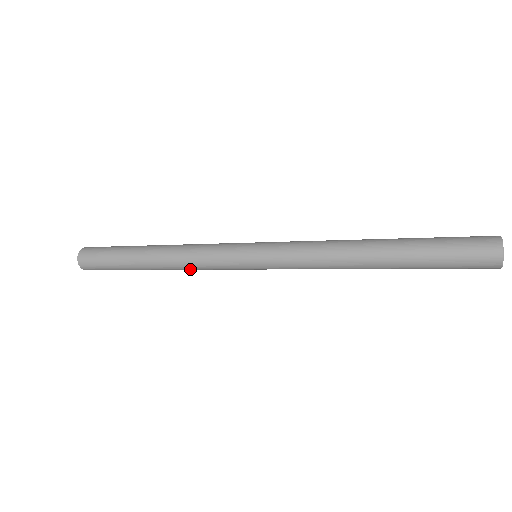
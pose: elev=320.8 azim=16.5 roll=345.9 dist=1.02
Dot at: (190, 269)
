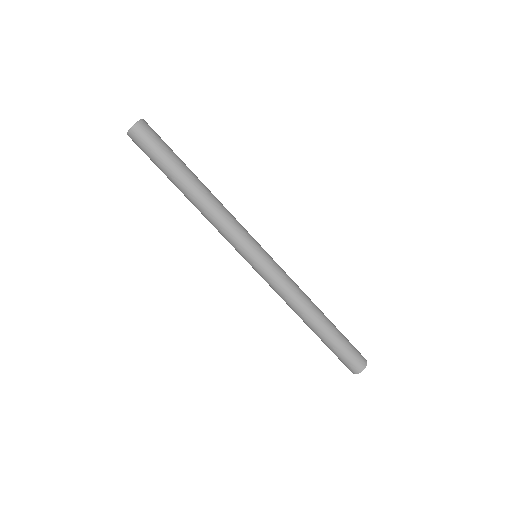
Dot at: (209, 221)
